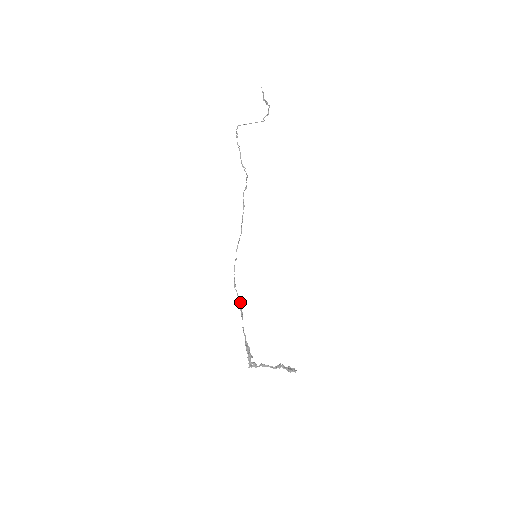
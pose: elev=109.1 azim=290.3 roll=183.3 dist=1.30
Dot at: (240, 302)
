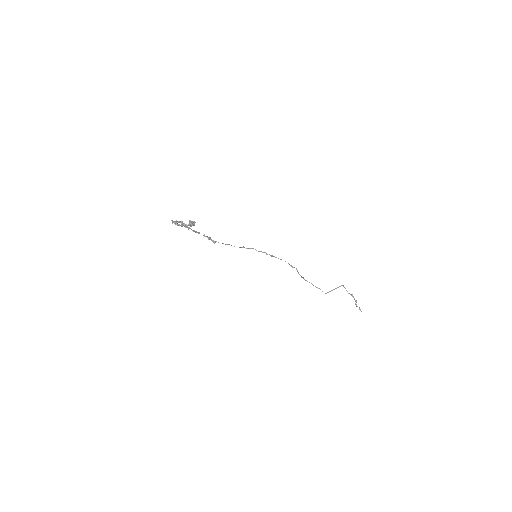
Dot at: (215, 242)
